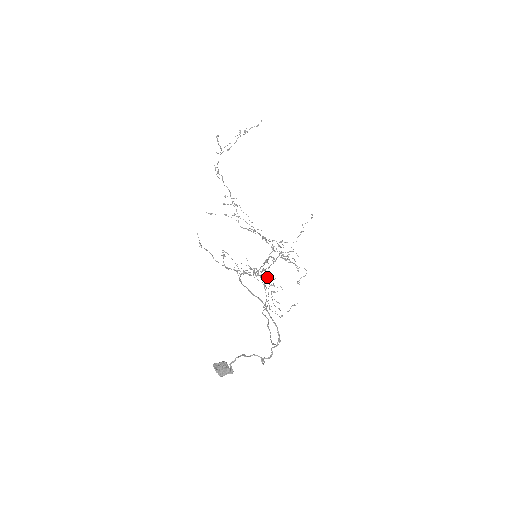
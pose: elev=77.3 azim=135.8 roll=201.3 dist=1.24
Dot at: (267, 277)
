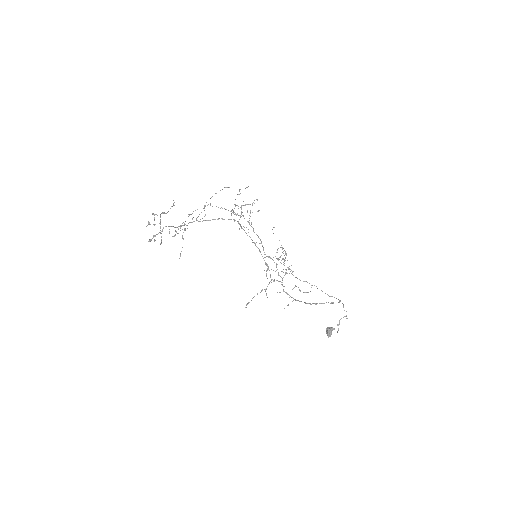
Dot at: occluded
